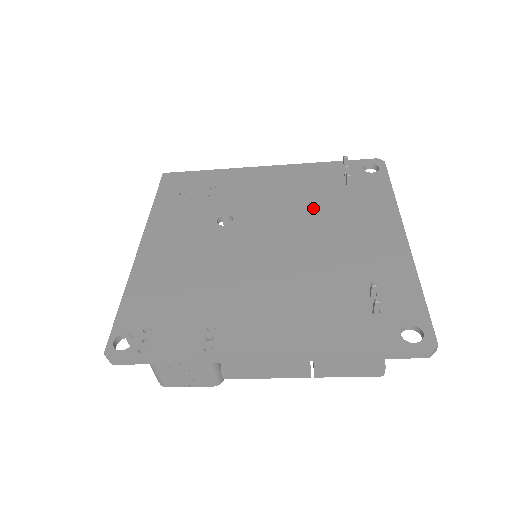
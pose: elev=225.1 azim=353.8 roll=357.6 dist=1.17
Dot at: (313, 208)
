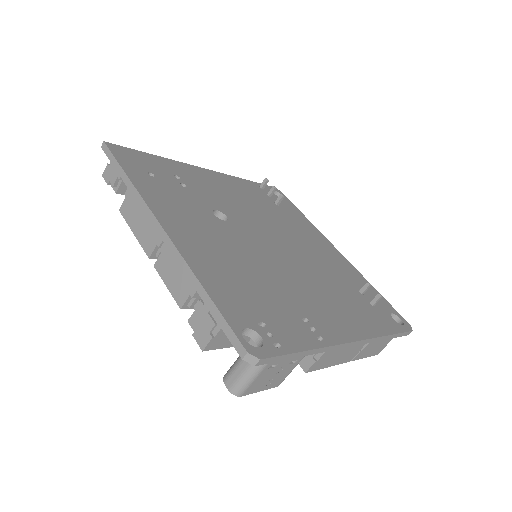
Dot at: (274, 219)
